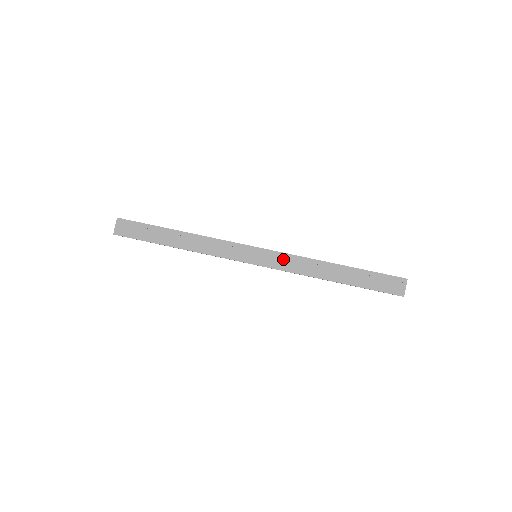
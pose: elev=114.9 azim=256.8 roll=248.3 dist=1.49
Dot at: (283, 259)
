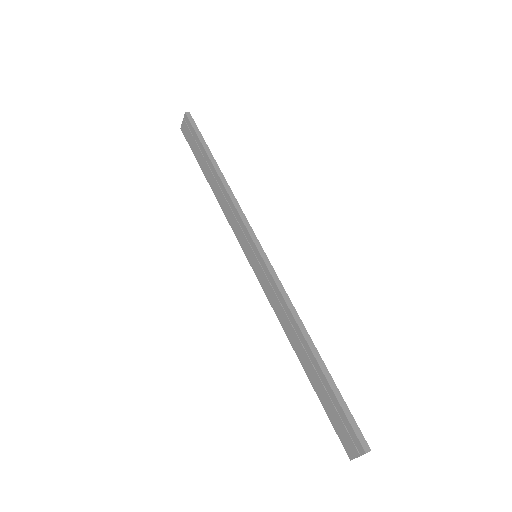
Dot at: (271, 285)
